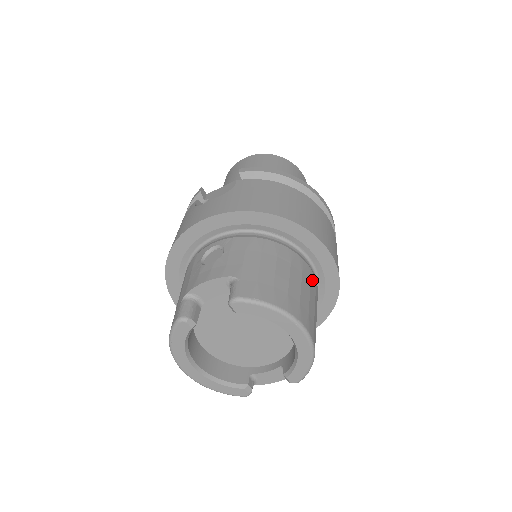
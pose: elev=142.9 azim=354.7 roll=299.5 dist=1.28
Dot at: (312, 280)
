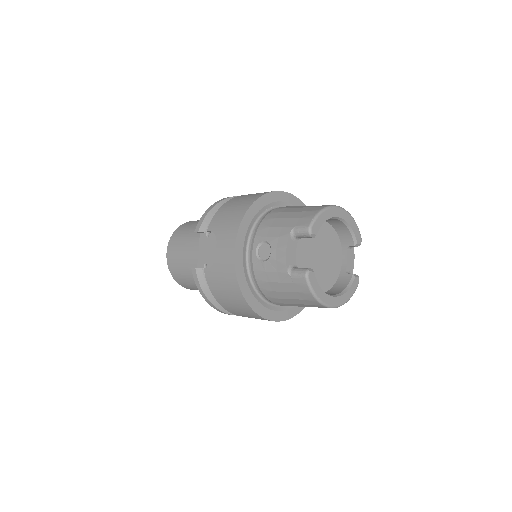
Dot at: occluded
